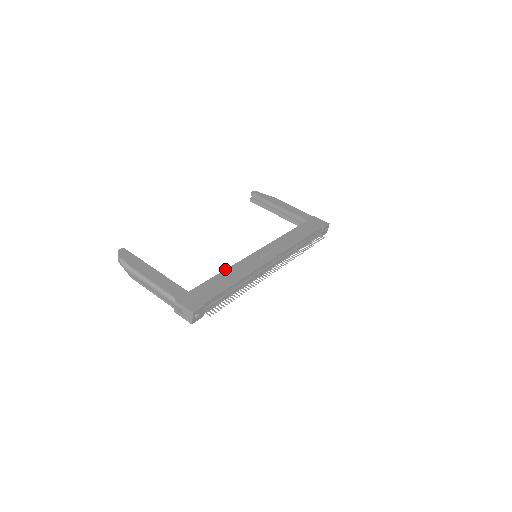
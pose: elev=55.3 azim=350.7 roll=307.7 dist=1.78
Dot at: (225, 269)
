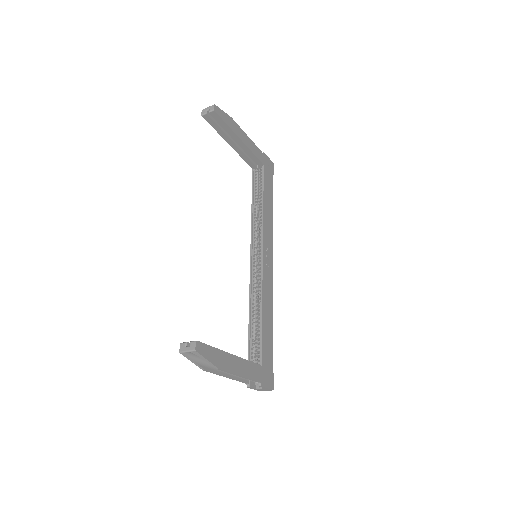
Dot at: (262, 307)
